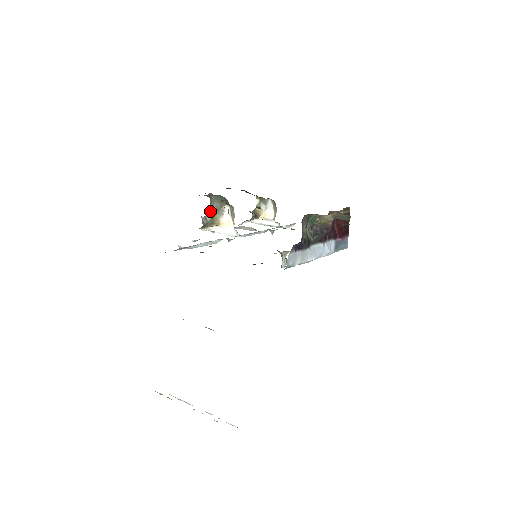
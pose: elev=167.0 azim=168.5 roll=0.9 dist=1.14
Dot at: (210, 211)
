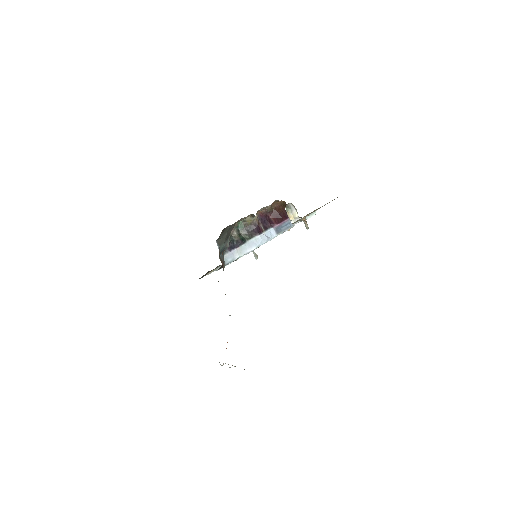
Dot at: occluded
